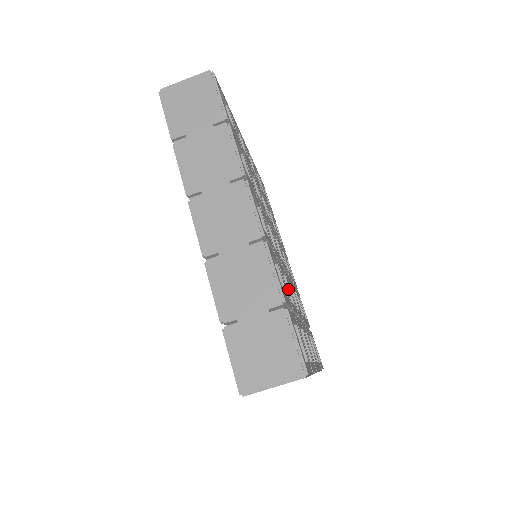
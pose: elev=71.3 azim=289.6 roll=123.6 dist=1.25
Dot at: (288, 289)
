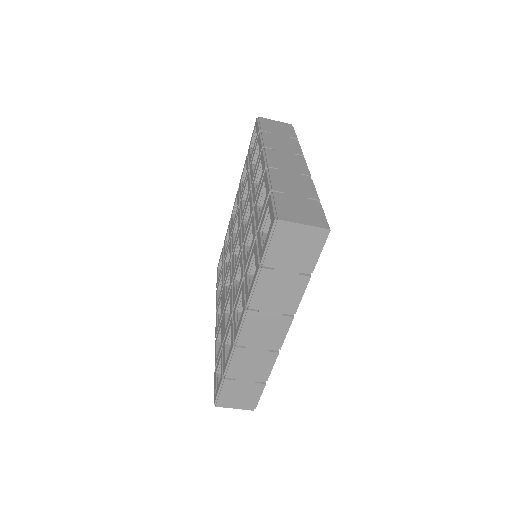
Dot at: occluded
